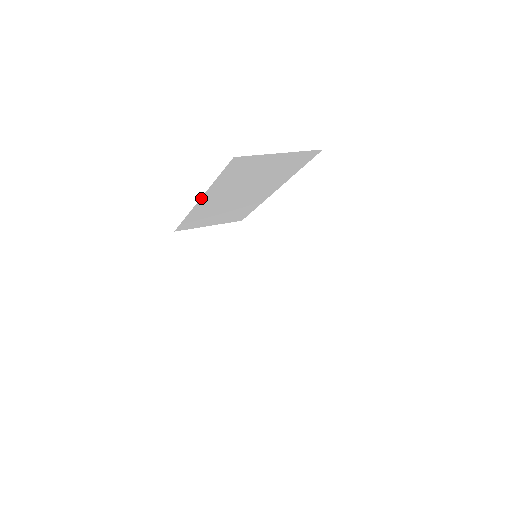
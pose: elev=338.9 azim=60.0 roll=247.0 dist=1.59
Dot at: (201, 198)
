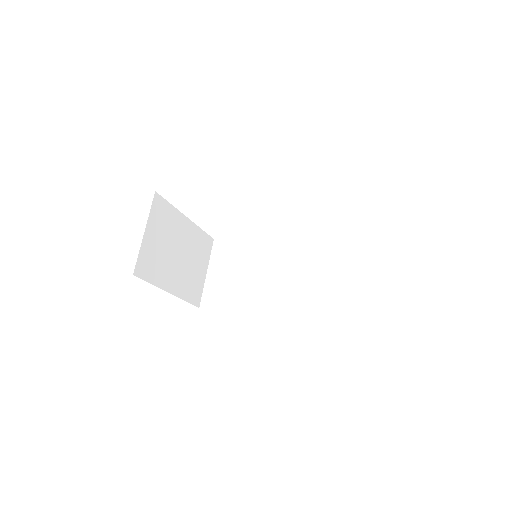
Dot at: occluded
